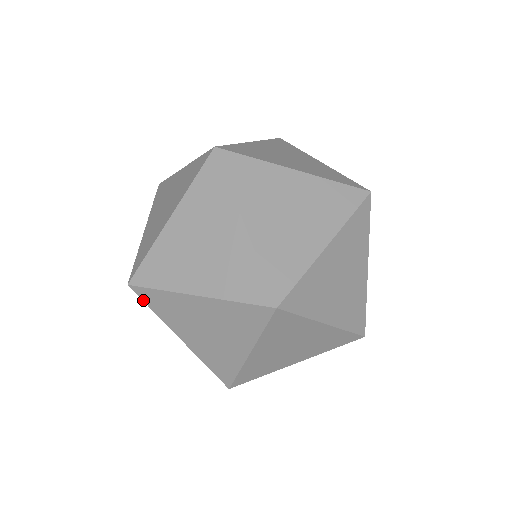
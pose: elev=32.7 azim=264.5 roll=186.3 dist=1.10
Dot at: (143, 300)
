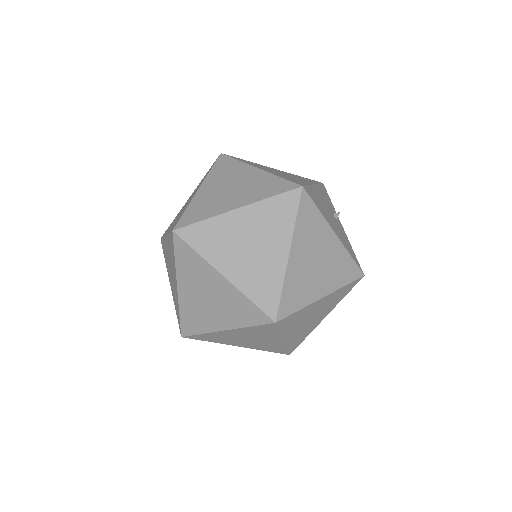
Dot at: occluded
